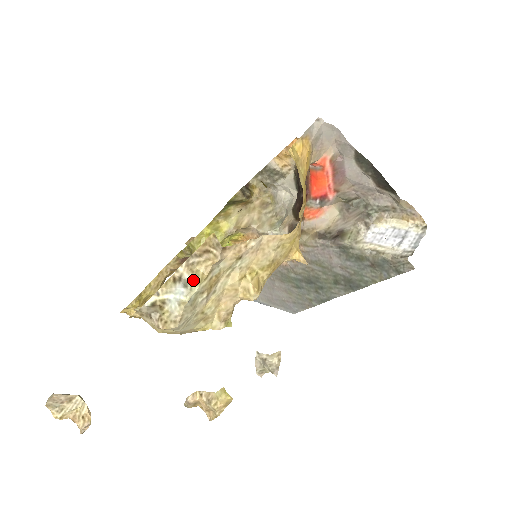
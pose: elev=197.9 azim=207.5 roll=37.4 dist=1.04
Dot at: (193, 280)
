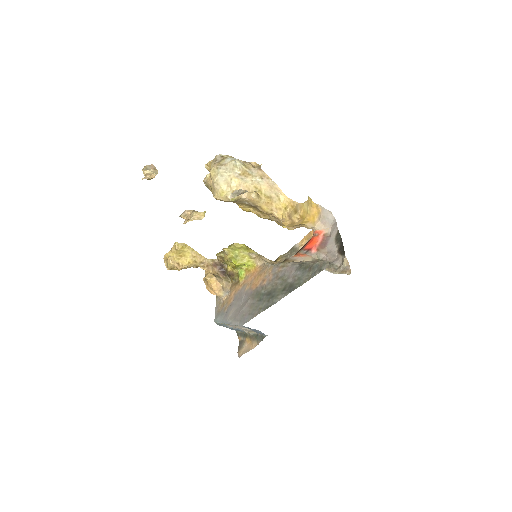
Dot at: (242, 163)
